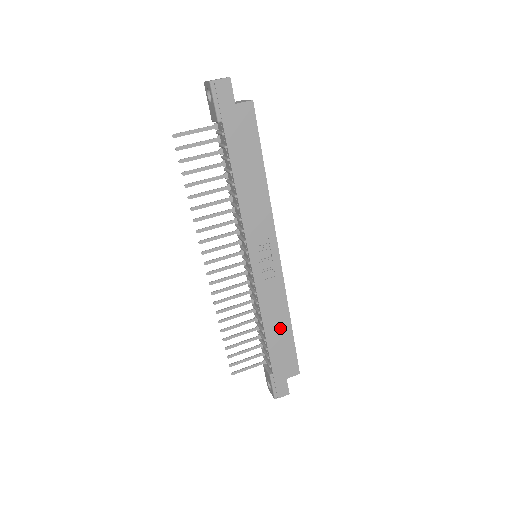
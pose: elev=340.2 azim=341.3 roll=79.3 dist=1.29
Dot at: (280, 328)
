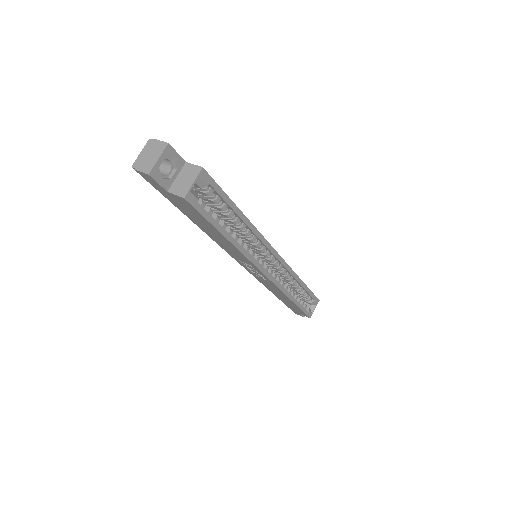
Dot at: (283, 297)
